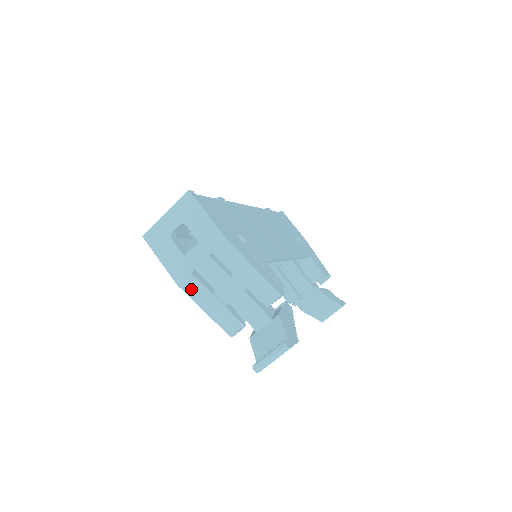
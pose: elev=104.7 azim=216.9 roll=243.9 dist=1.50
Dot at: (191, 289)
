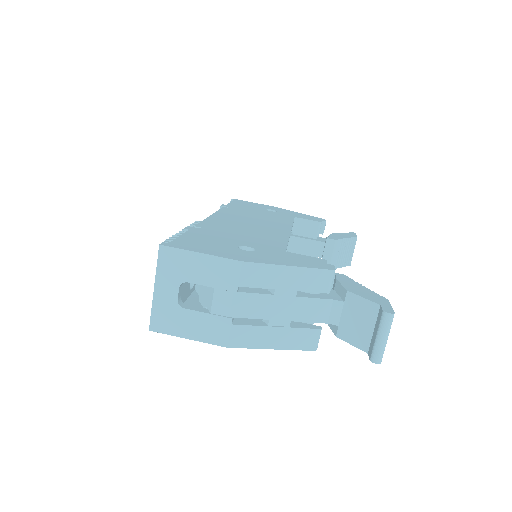
Dot at: (244, 340)
